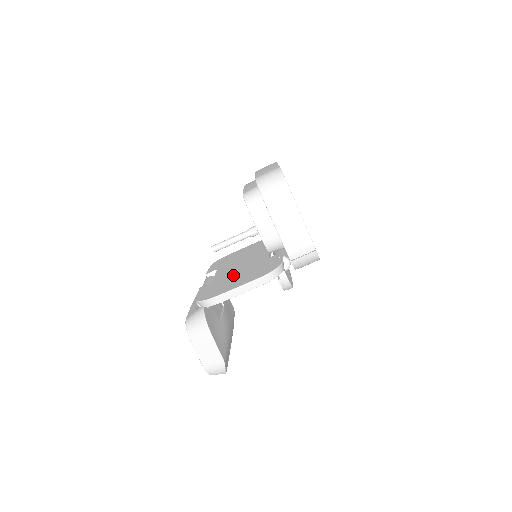
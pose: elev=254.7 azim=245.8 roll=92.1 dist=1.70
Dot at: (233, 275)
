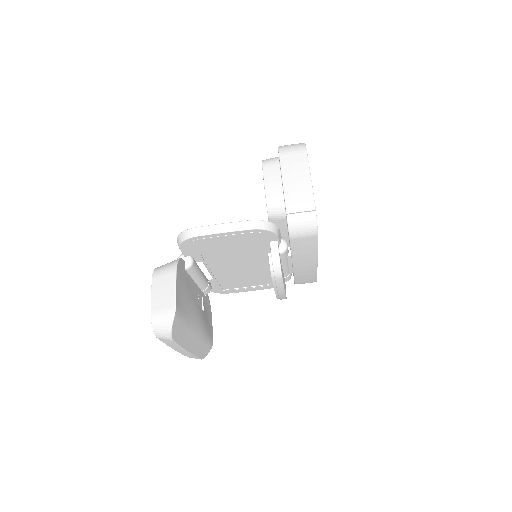
Dot at: occluded
